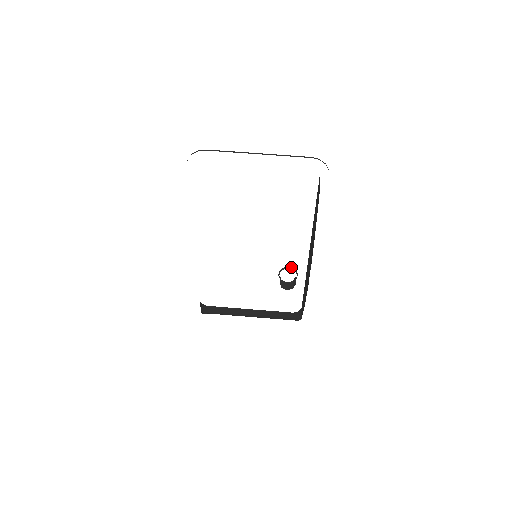
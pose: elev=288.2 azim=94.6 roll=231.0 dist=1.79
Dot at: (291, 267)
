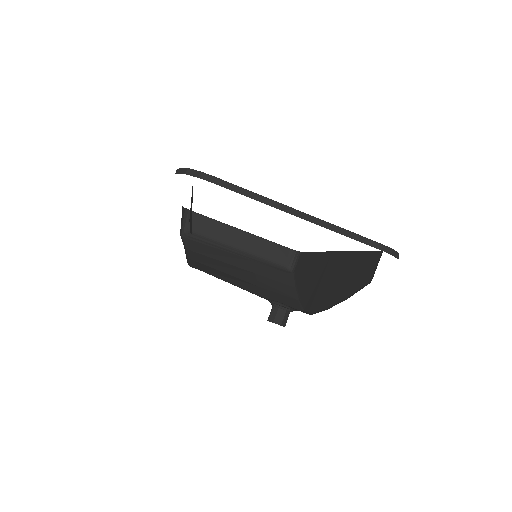
Dot at: (288, 309)
